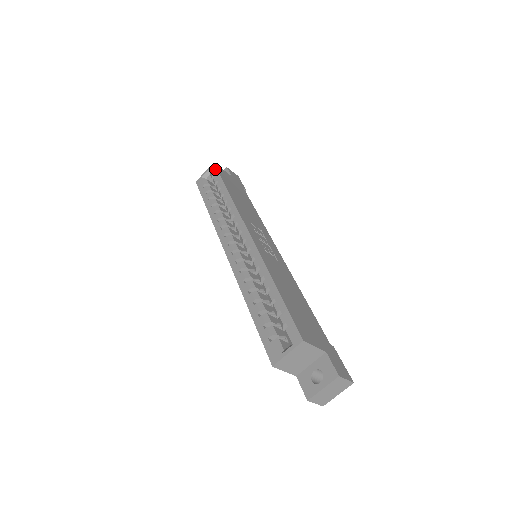
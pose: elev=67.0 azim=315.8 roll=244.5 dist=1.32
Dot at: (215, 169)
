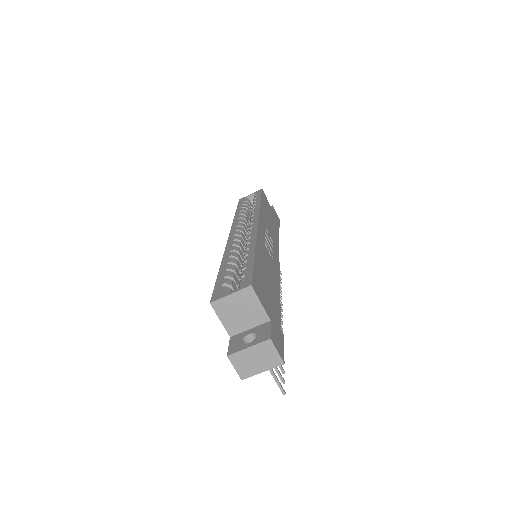
Dot at: (260, 192)
